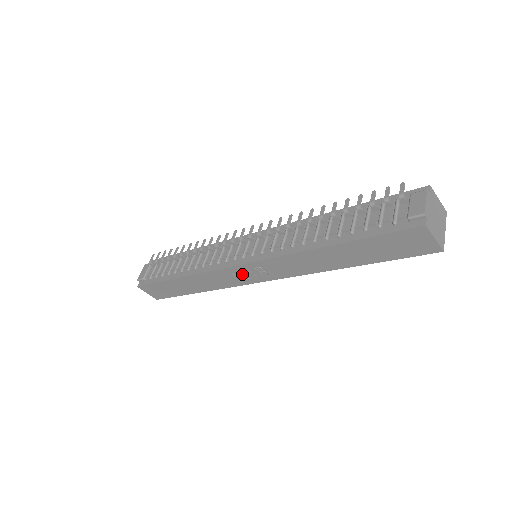
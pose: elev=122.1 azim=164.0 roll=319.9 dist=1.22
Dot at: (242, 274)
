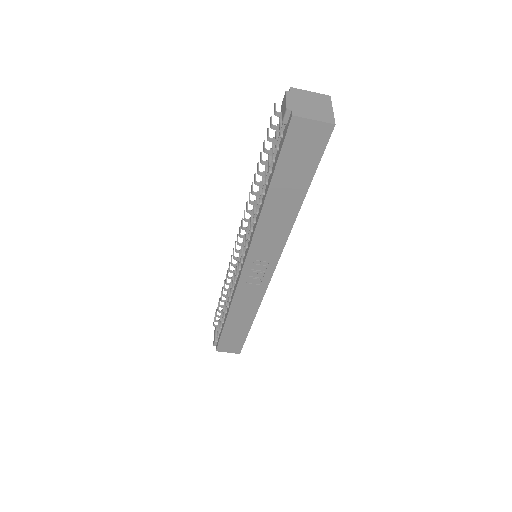
Dot at: (254, 278)
